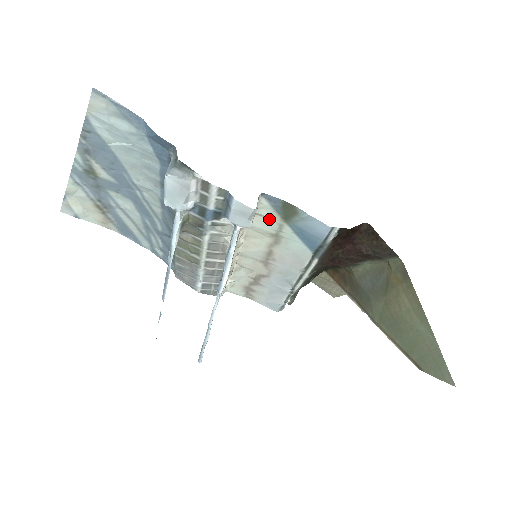
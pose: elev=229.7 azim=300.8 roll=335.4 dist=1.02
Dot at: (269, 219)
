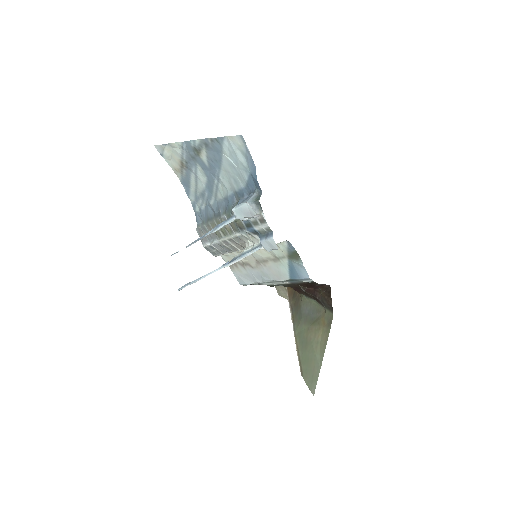
Dot at: (281, 250)
